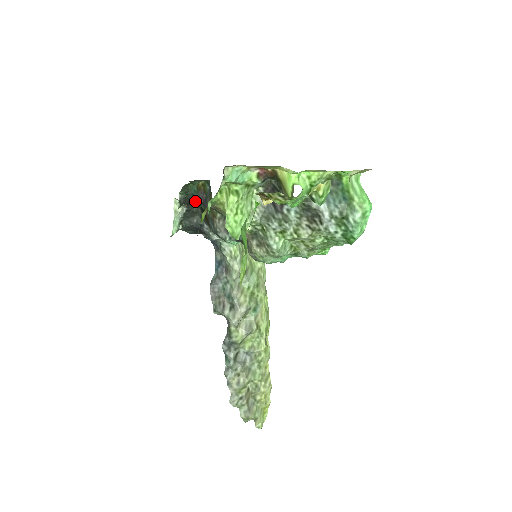
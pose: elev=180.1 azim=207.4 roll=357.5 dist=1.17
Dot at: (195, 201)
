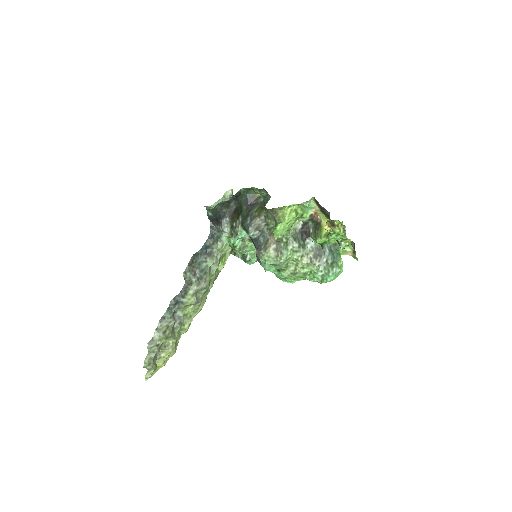
Dot at: (242, 200)
